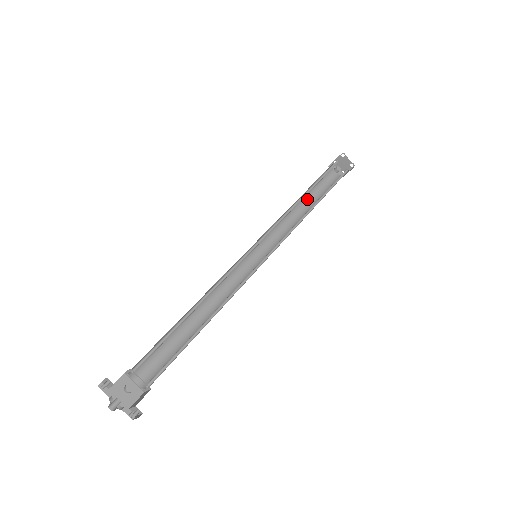
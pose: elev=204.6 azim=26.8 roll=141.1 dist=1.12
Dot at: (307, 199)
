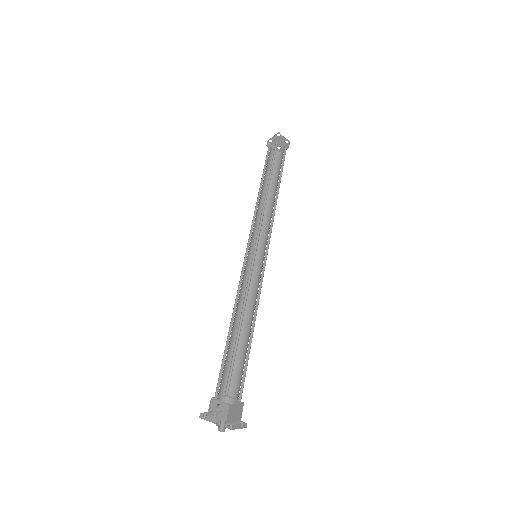
Dot at: (265, 185)
